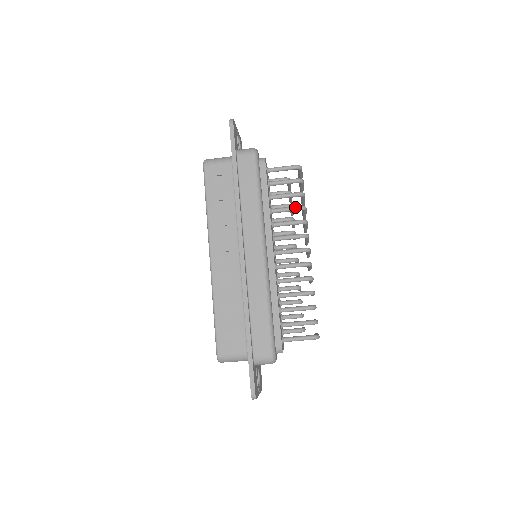
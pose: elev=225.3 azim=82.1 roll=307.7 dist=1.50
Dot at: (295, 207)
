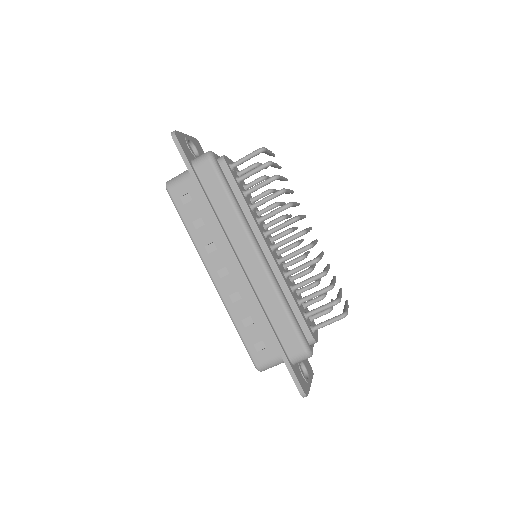
Dot at: (274, 194)
